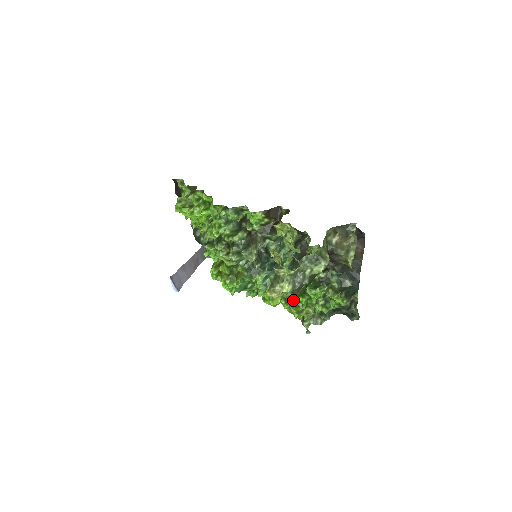
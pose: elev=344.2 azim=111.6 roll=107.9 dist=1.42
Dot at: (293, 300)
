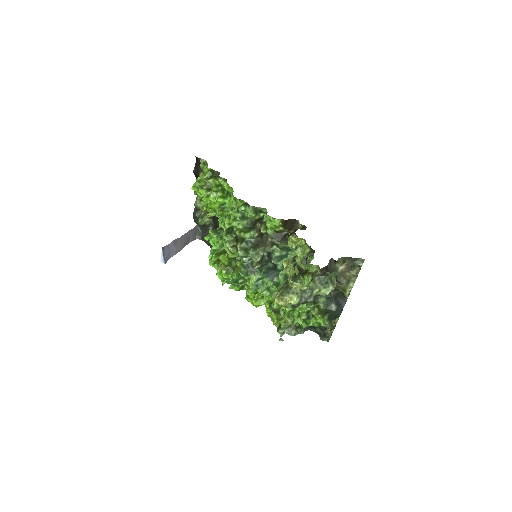
Dot at: (277, 307)
